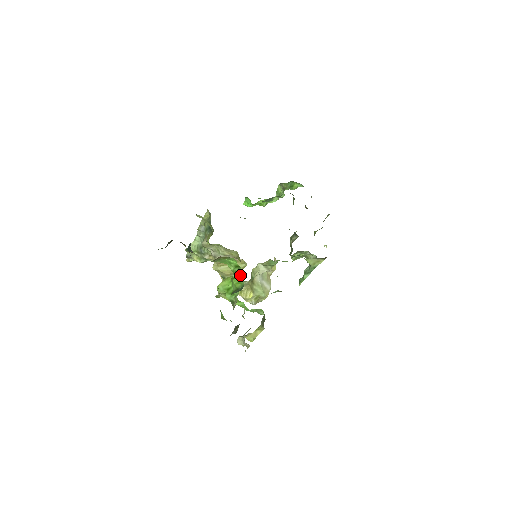
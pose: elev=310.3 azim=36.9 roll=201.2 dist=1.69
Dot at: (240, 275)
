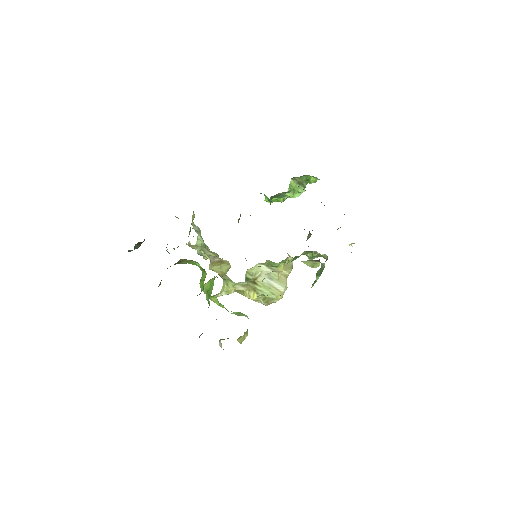
Dot at: (204, 278)
